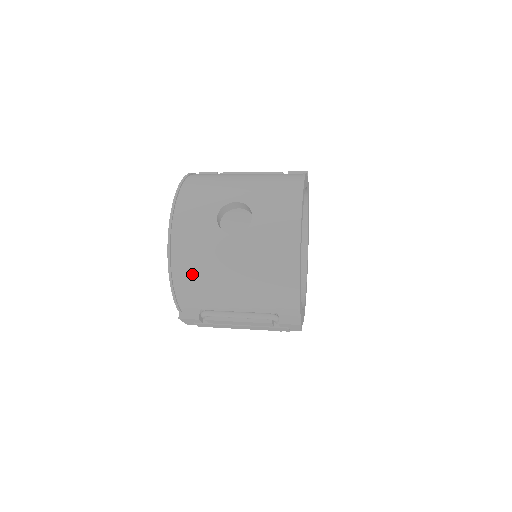
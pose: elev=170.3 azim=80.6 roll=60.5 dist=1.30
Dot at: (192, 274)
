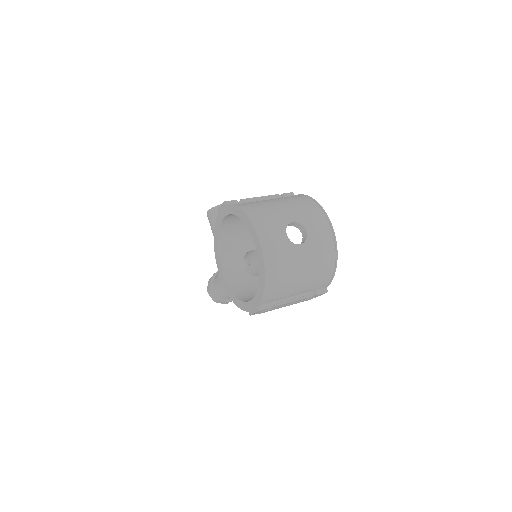
Dot at: (278, 277)
